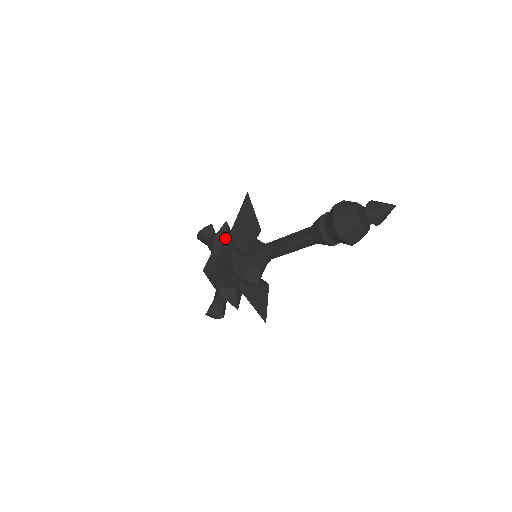
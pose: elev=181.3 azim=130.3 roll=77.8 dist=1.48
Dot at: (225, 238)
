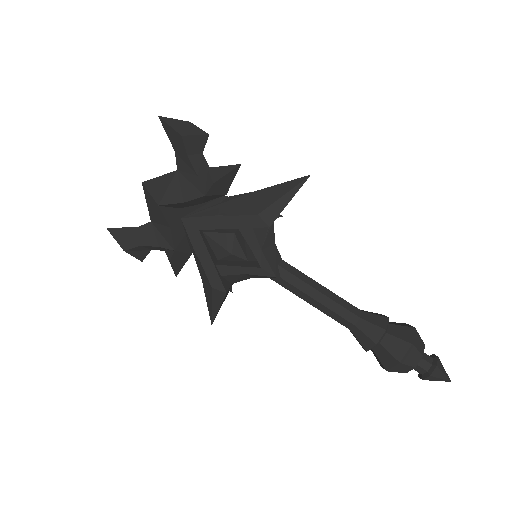
Dot at: (224, 189)
